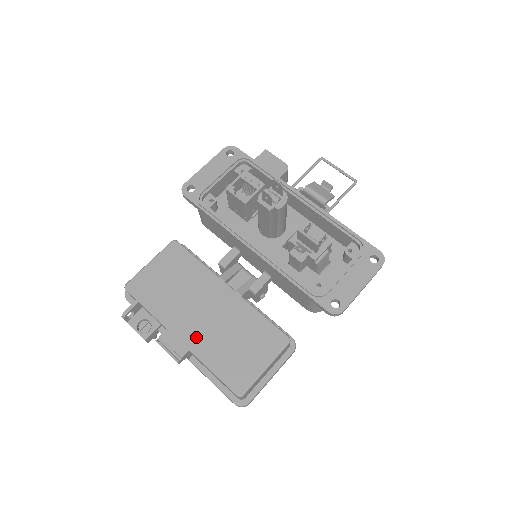
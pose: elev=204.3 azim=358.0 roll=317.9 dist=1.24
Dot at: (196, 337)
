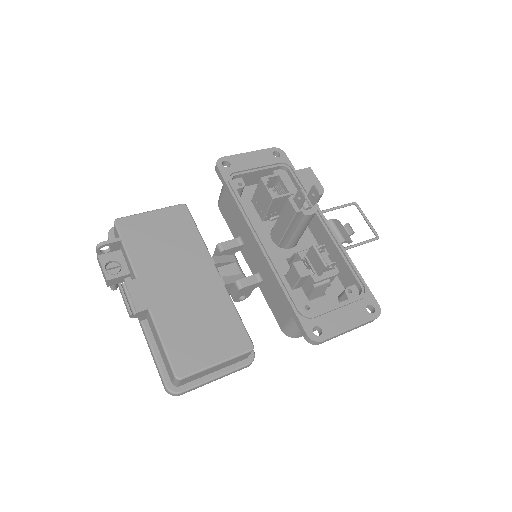
Dot at: (161, 300)
